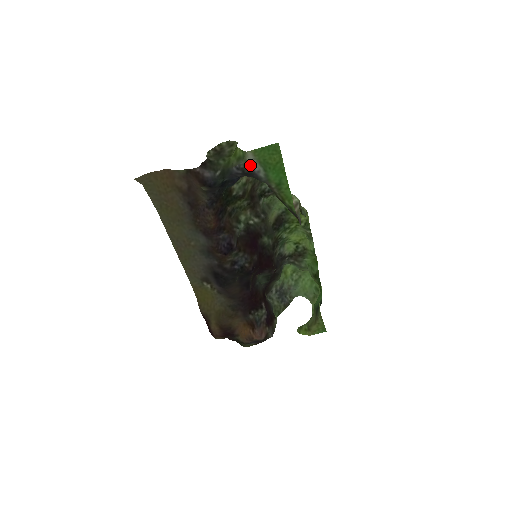
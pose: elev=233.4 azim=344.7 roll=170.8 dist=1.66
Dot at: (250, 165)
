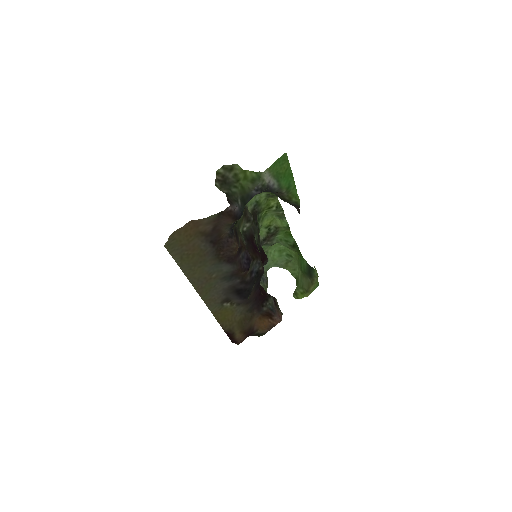
Dot at: (266, 182)
